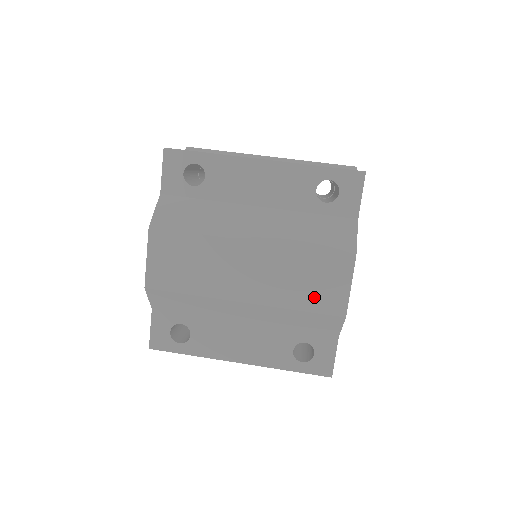
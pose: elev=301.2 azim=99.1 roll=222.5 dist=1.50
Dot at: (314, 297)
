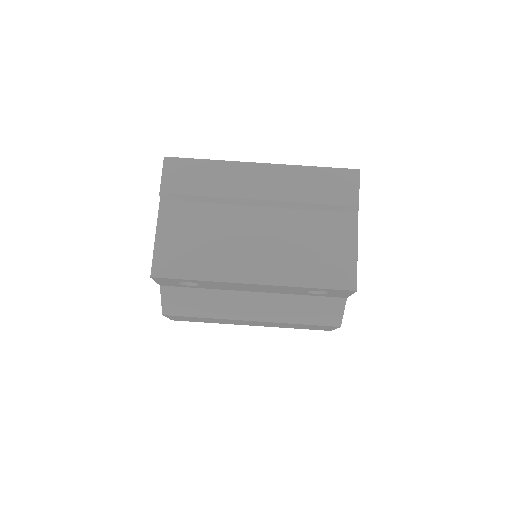
Dot at: (306, 328)
